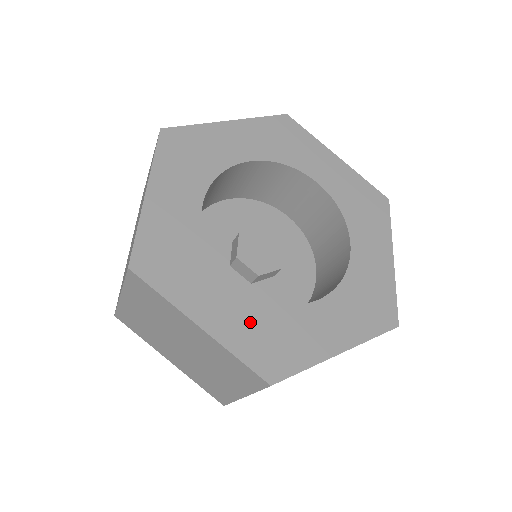
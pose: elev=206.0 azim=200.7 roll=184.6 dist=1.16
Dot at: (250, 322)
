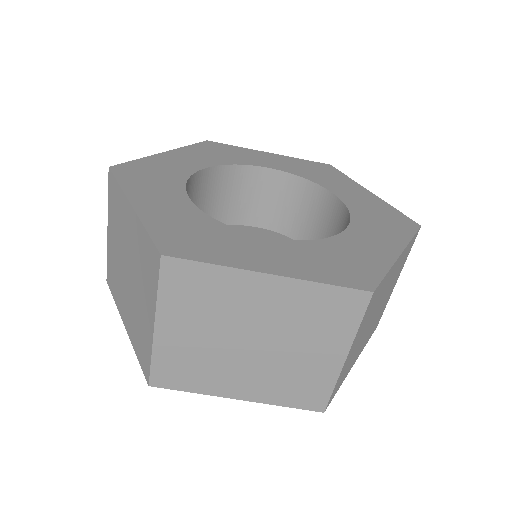
Dot at: (309, 257)
